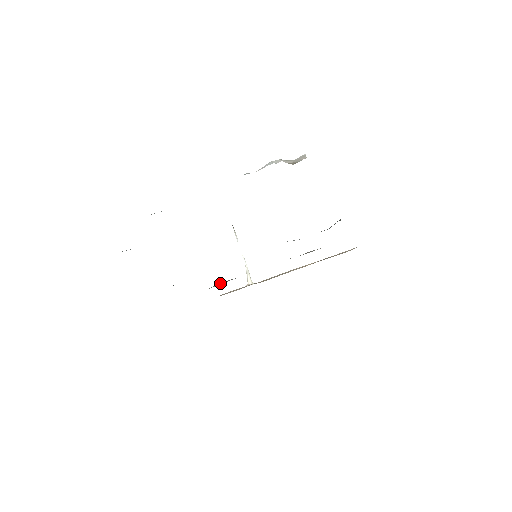
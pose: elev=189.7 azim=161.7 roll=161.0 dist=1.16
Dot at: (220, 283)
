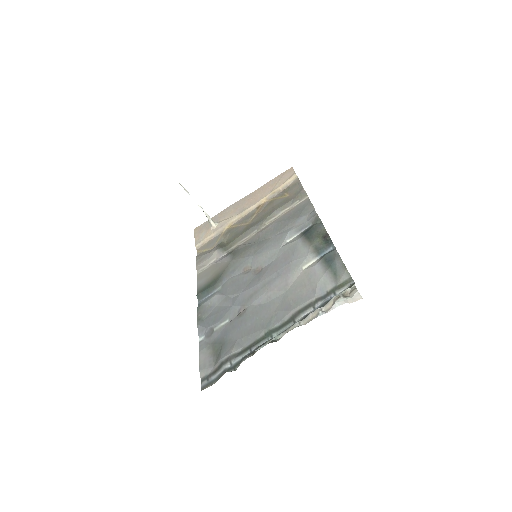
Dot at: (210, 257)
